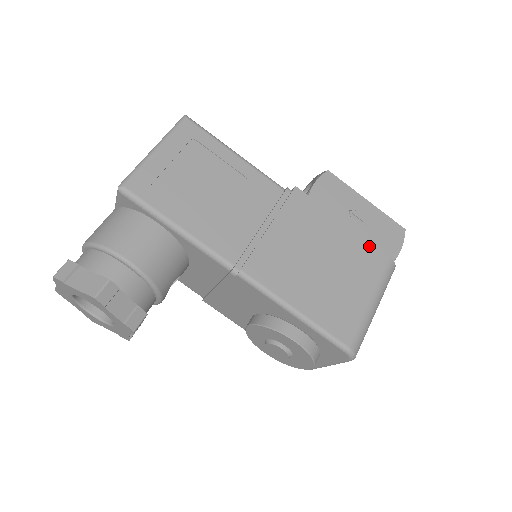
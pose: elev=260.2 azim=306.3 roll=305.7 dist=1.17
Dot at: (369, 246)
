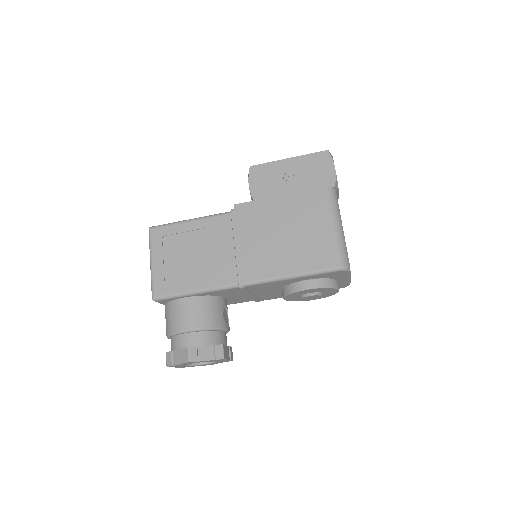
Dot at: (304, 194)
